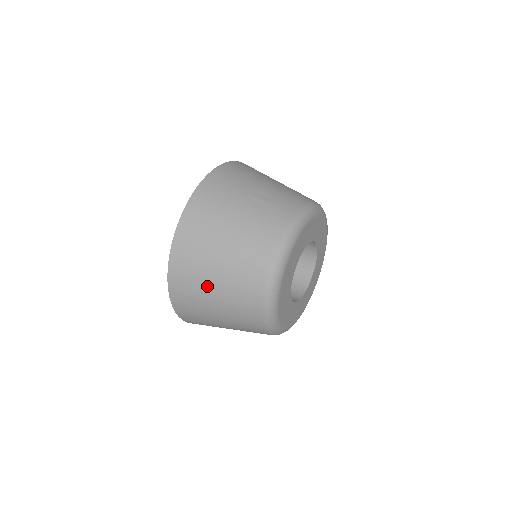
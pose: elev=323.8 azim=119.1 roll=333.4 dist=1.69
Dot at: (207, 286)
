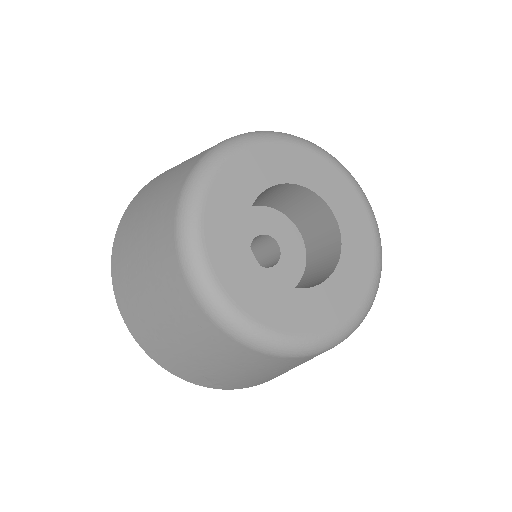
Dot at: (144, 207)
